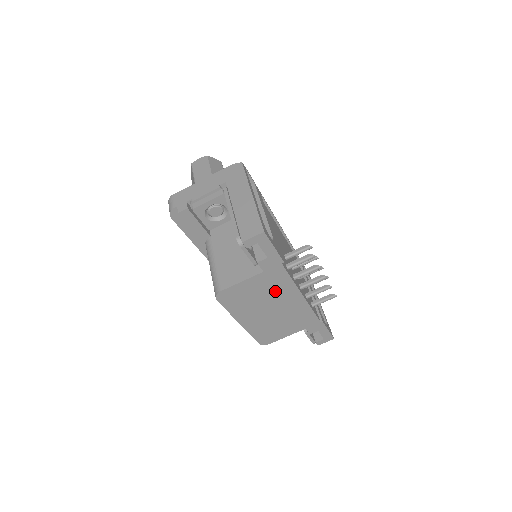
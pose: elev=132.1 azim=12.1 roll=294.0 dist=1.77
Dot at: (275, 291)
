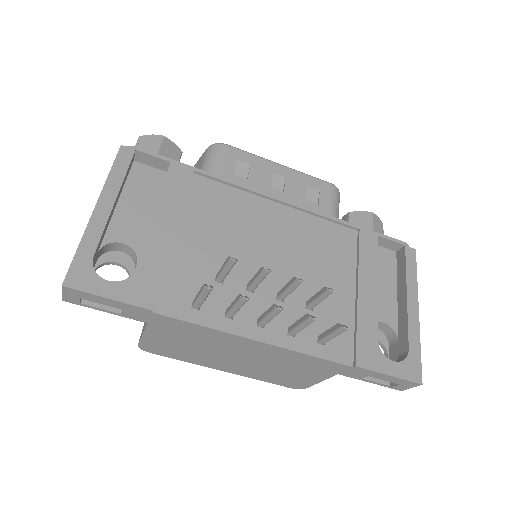
Dot at: (205, 339)
